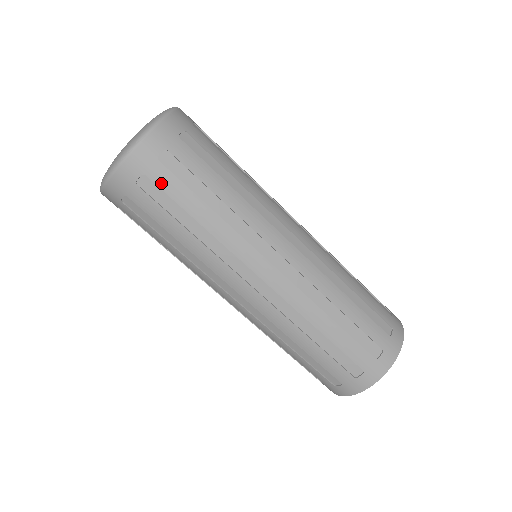
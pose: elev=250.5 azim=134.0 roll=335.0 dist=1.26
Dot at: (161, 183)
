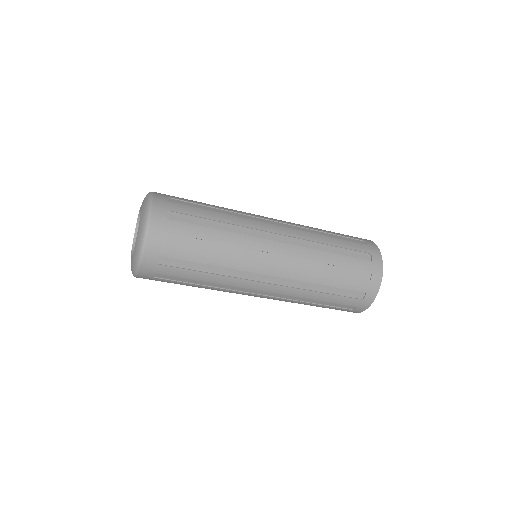
Dot at: (174, 255)
